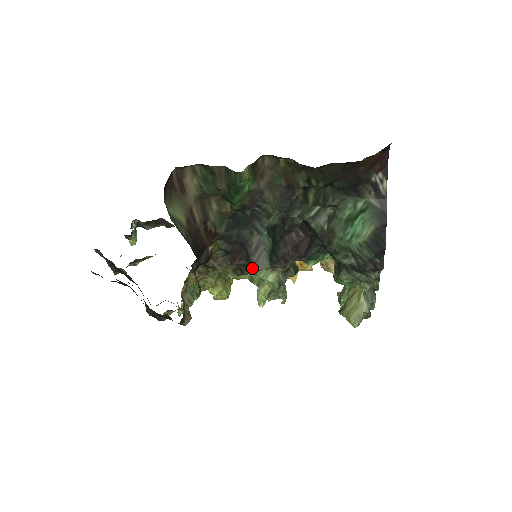
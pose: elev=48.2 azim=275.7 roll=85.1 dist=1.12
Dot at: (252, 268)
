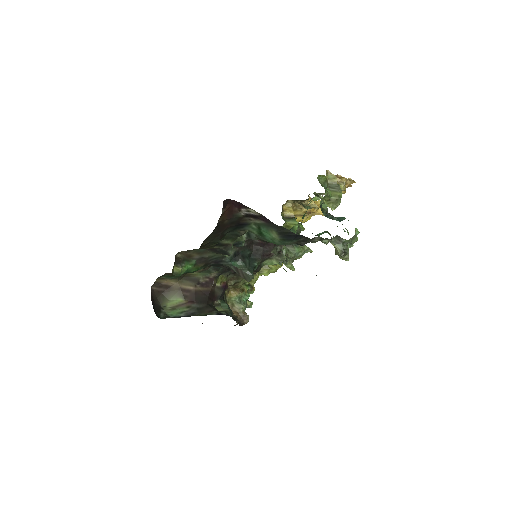
Dot at: (255, 270)
